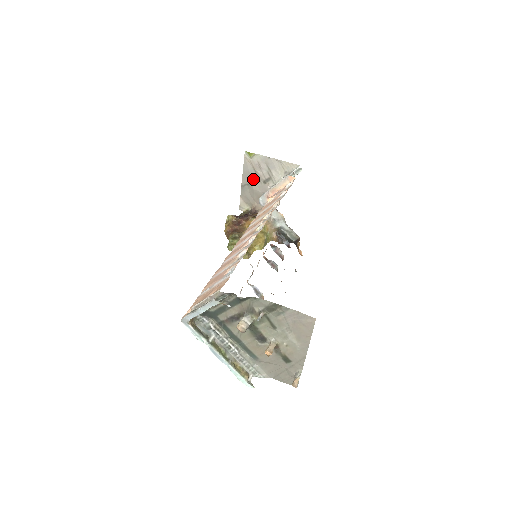
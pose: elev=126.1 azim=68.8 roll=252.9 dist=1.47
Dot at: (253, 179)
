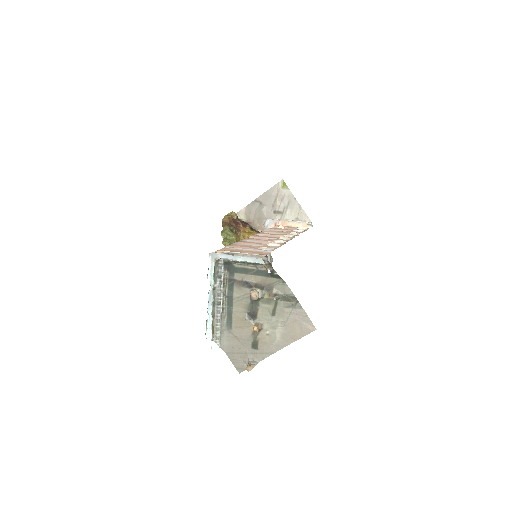
Dot at: (269, 203)
